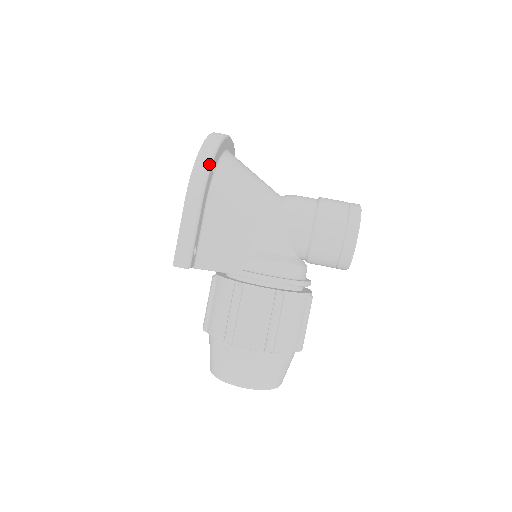
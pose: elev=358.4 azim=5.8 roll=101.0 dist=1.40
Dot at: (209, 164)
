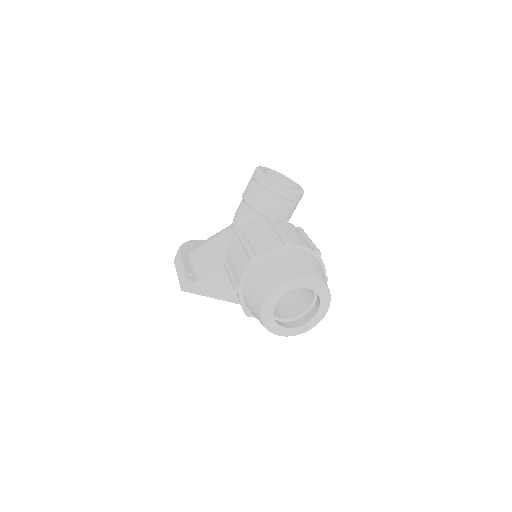
Dot at: (181, 245)
